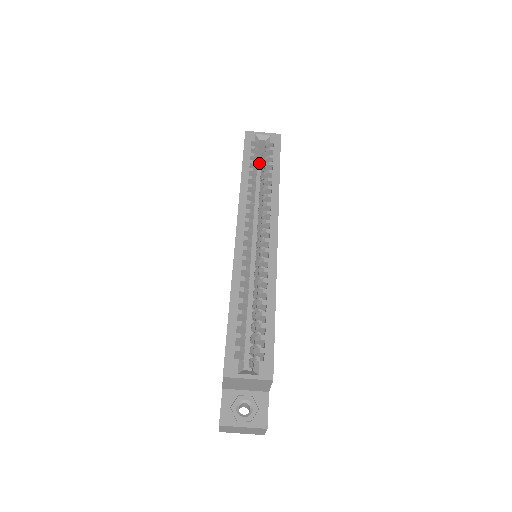
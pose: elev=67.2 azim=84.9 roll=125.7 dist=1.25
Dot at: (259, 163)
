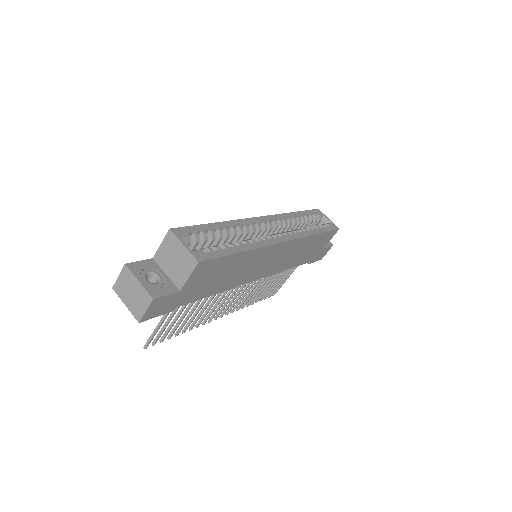
Dot at: occluded
